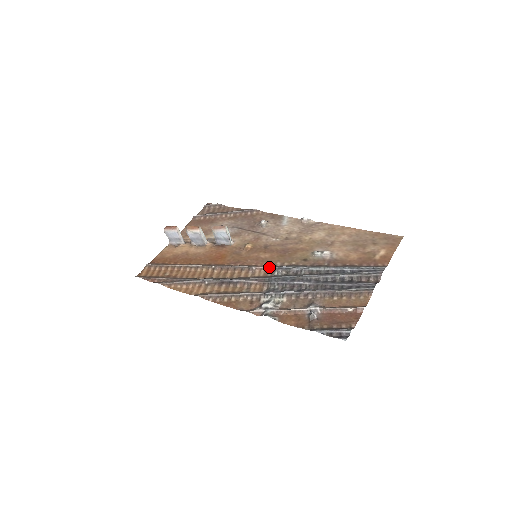
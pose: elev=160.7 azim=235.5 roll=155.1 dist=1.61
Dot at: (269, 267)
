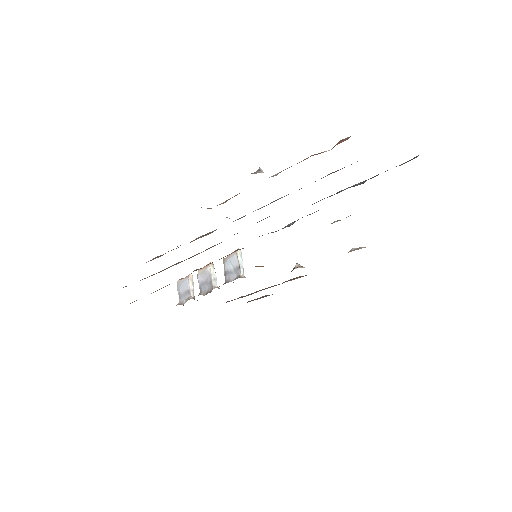
Dot at: occluded
